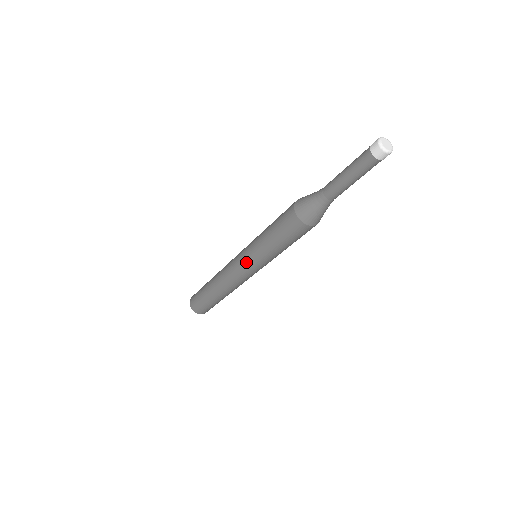
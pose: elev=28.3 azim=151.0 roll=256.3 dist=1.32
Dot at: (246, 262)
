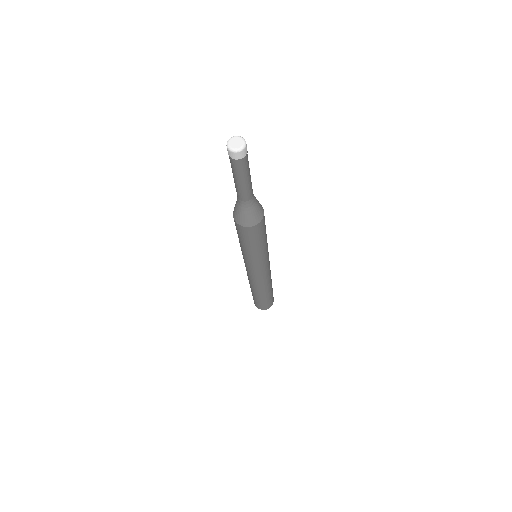
Dot at: (258, 268)
